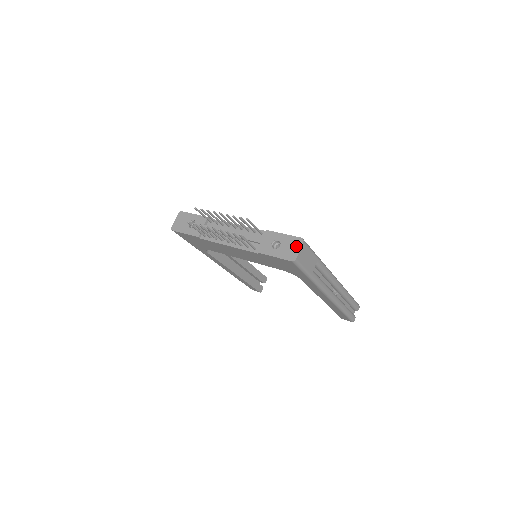
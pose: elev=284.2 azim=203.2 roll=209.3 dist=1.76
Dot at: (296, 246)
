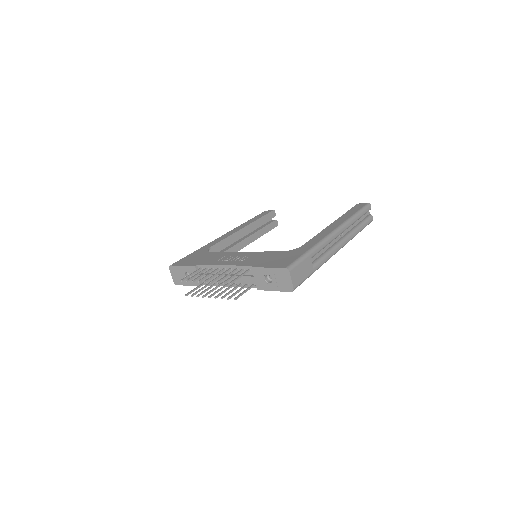
Dot at: (286, 277)
